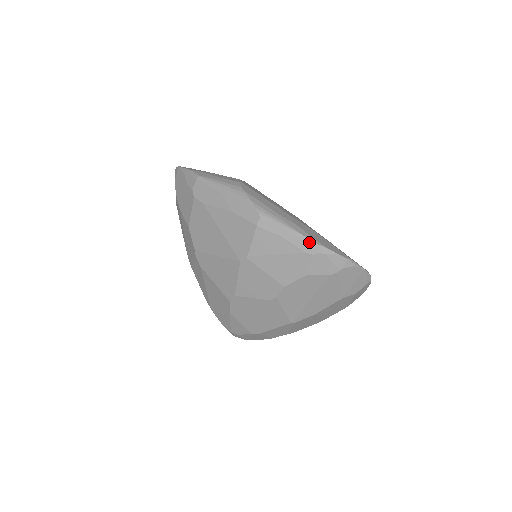
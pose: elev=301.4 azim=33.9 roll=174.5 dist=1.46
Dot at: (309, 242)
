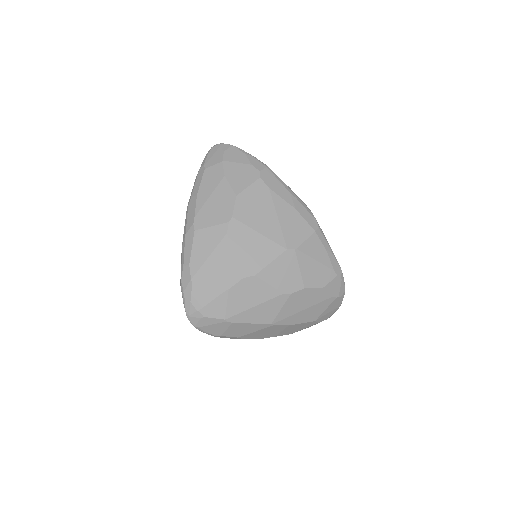
Dot at: (338, 265)
